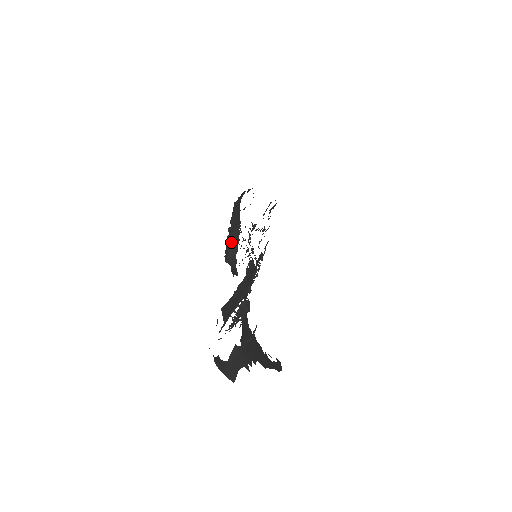
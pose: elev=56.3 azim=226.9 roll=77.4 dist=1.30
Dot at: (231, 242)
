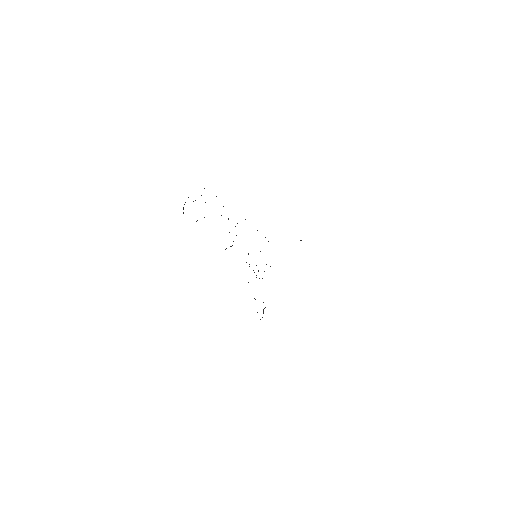
Dot at: occluded
